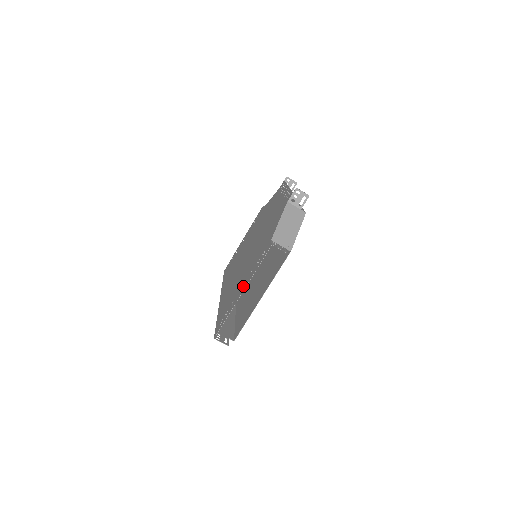
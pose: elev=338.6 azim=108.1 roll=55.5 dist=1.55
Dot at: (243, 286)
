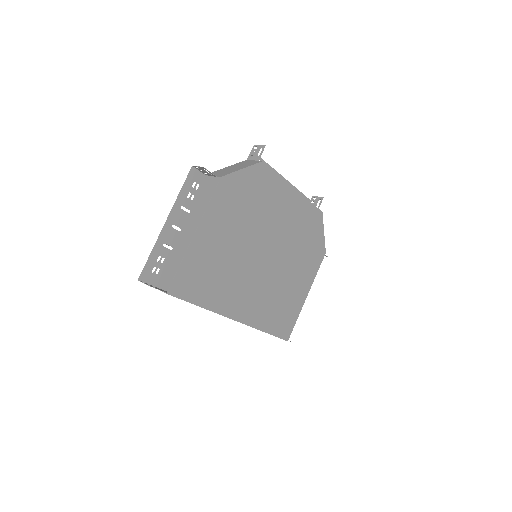
Dot at: (176, 224)
